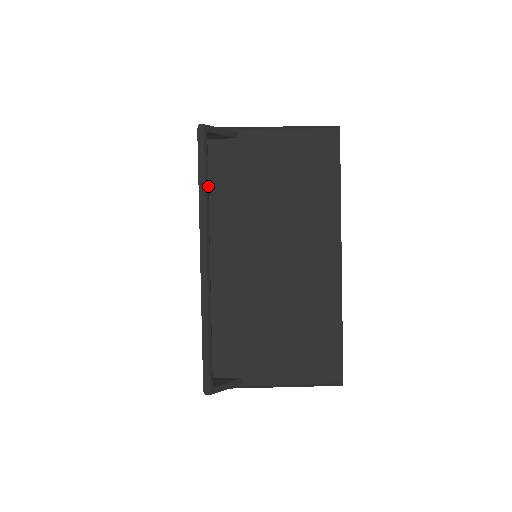
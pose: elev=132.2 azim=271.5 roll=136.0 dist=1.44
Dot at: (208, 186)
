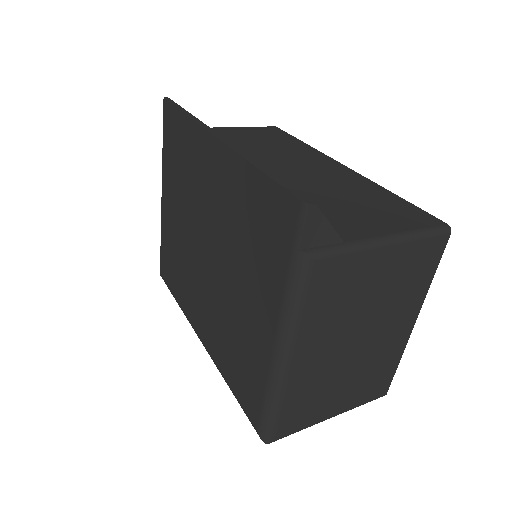
Dot at: occluded
